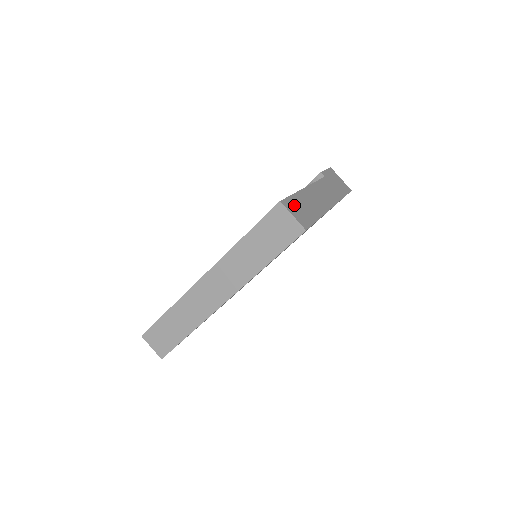
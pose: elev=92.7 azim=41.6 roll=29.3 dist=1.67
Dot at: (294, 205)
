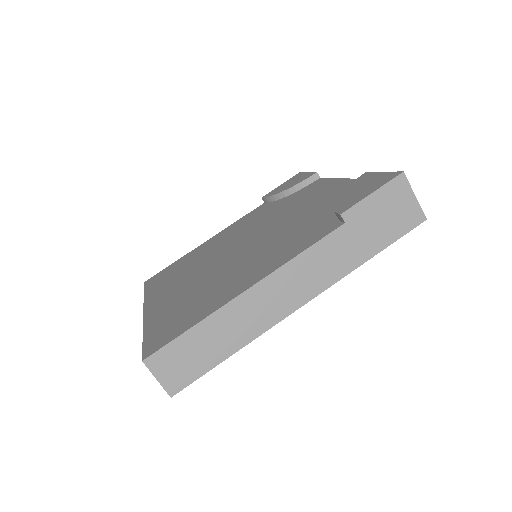
Dot at: (175, 354)
